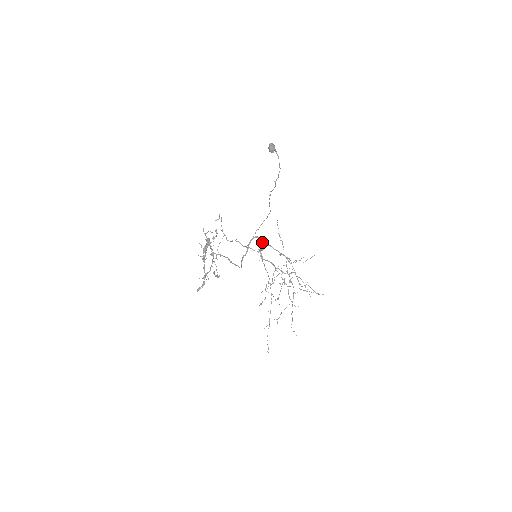
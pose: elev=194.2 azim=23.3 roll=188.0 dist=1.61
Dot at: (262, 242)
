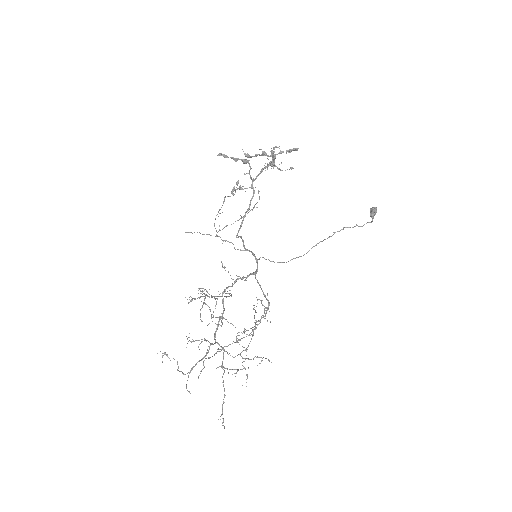
Dot at: (255, 272)
